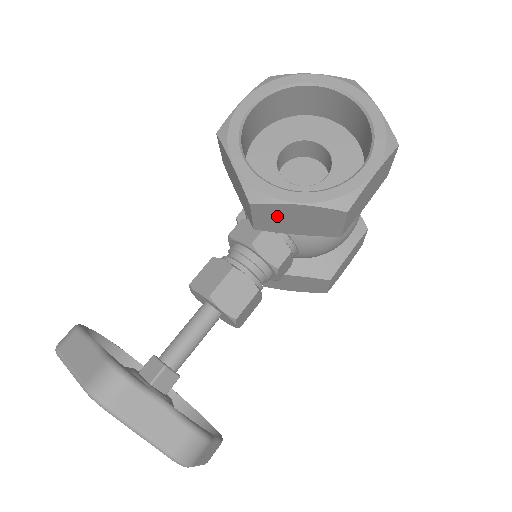
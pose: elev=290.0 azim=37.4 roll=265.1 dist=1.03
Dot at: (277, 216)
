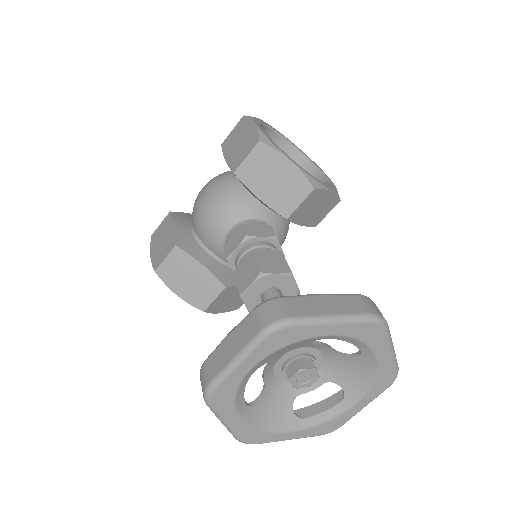
Dot at: (312, 203)
